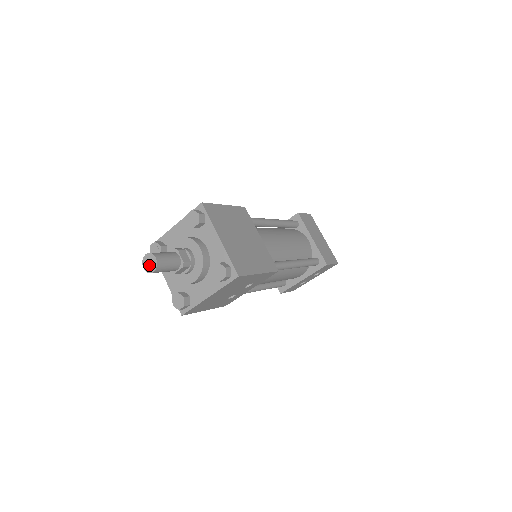
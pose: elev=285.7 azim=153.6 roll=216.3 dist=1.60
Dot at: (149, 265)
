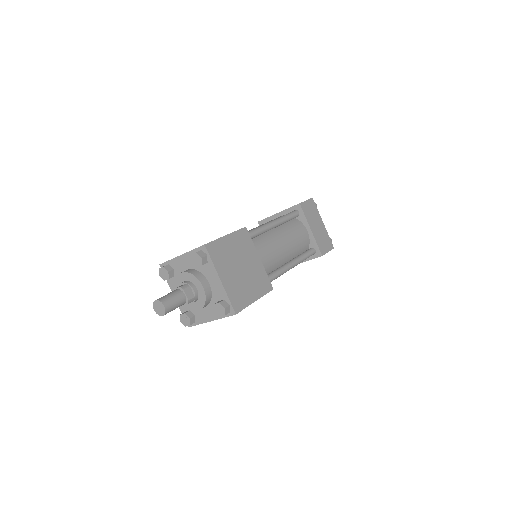
Dot at: (159, 310)
